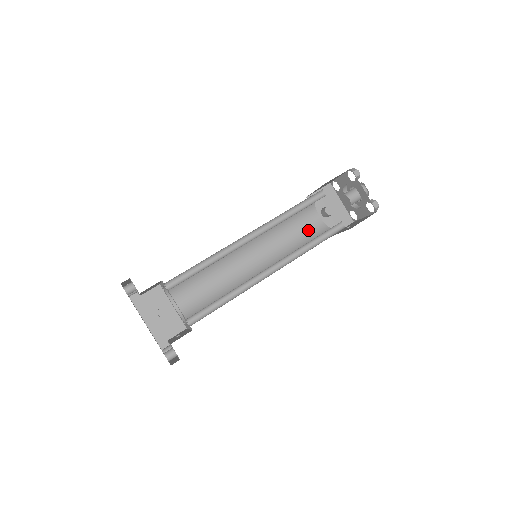
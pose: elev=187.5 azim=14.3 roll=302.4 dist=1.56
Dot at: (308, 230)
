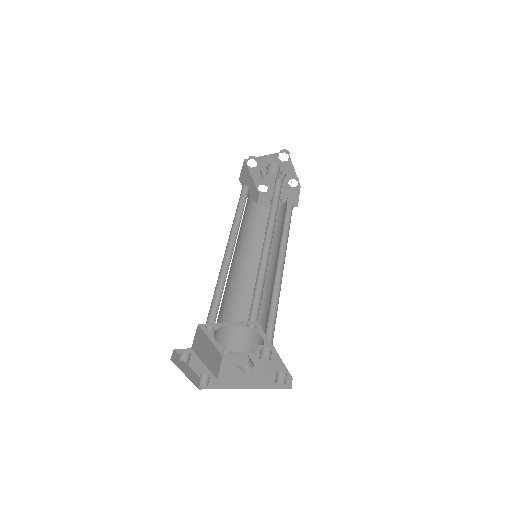
Dot at: (277, 219)
